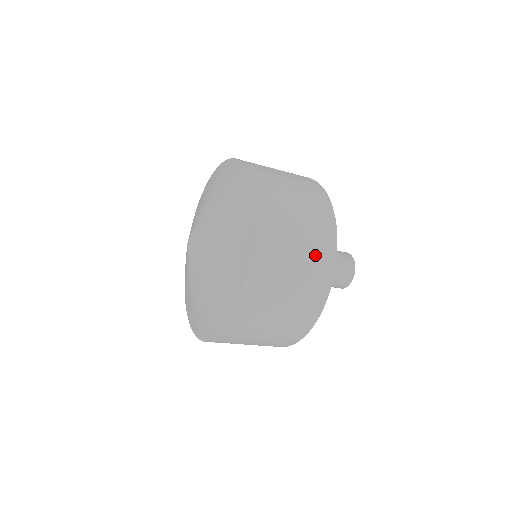
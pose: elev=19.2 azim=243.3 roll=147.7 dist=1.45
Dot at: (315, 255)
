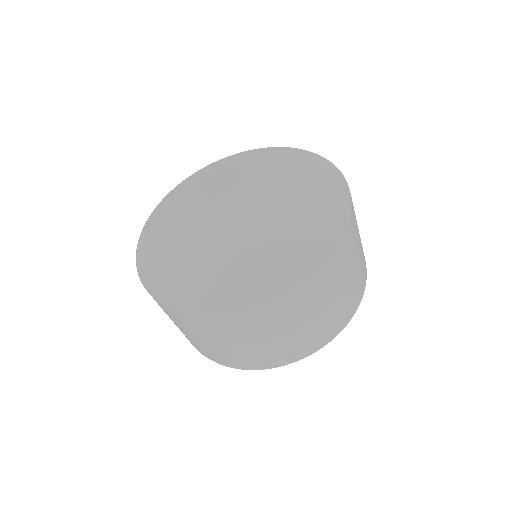
Dot at: occluded
